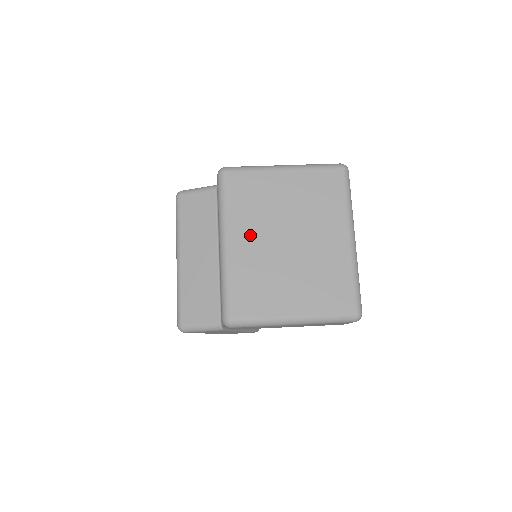
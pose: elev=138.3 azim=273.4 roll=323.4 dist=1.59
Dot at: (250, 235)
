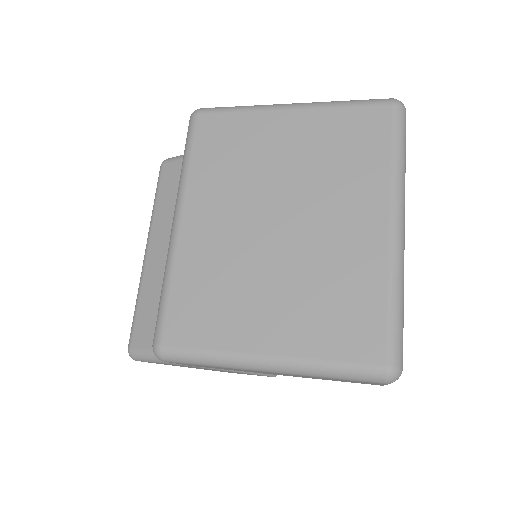
Dot at: (217, 210)
